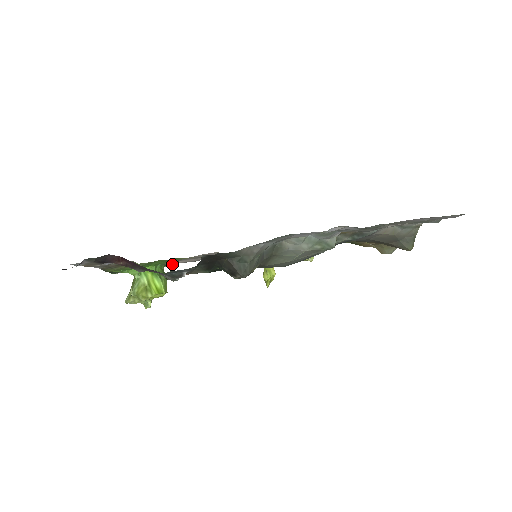
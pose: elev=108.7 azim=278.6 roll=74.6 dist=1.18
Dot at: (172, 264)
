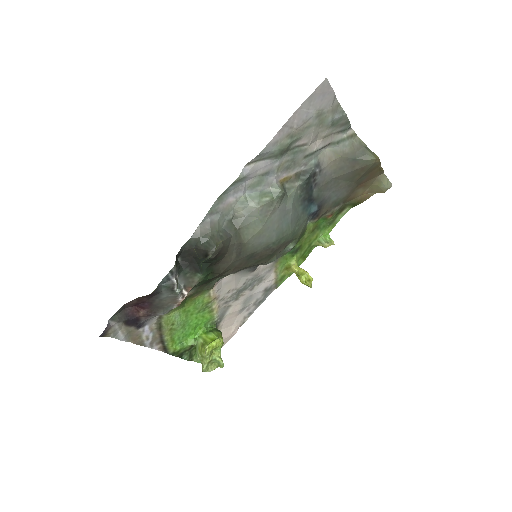
Dot at: (234, 330)
